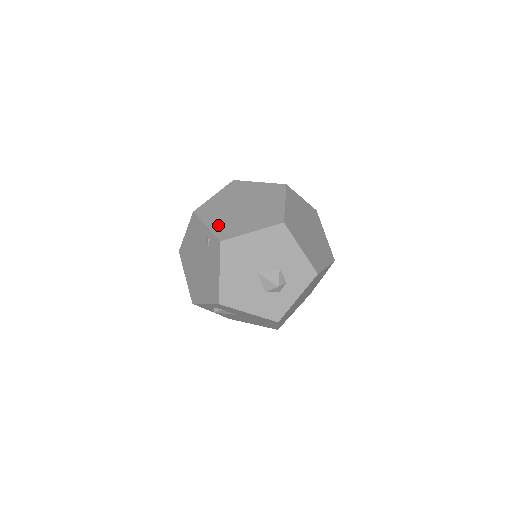
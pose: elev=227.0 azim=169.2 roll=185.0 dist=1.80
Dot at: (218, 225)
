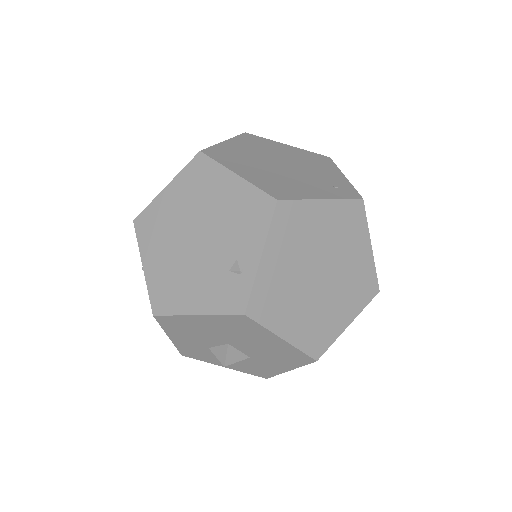
Dot at: (271, 276)
